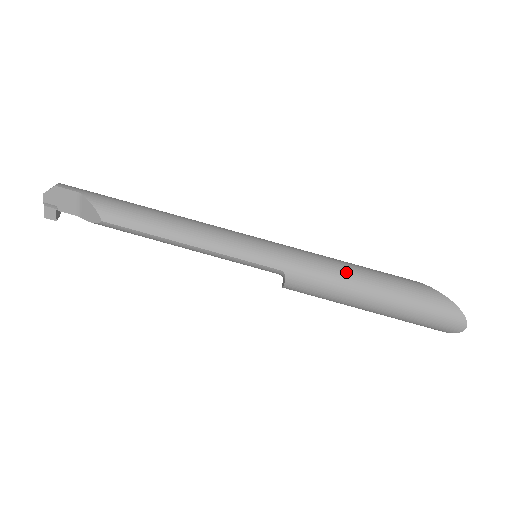
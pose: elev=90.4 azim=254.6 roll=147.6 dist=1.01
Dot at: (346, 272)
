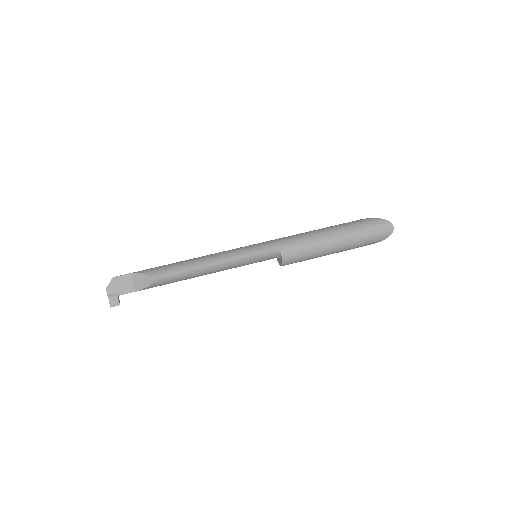
Dot at: (311, 233)
